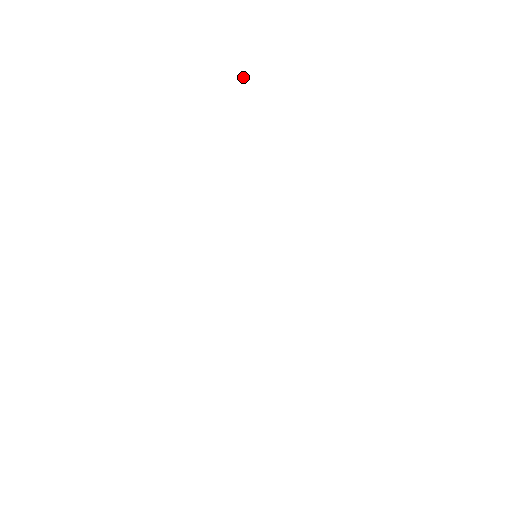
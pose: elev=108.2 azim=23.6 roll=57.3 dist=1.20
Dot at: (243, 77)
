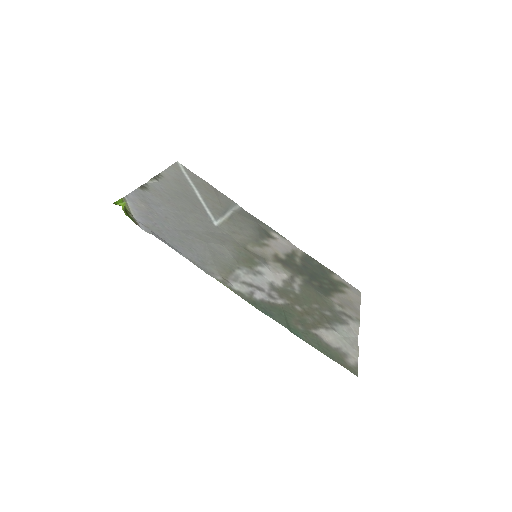
Dot at: (123, 207)
